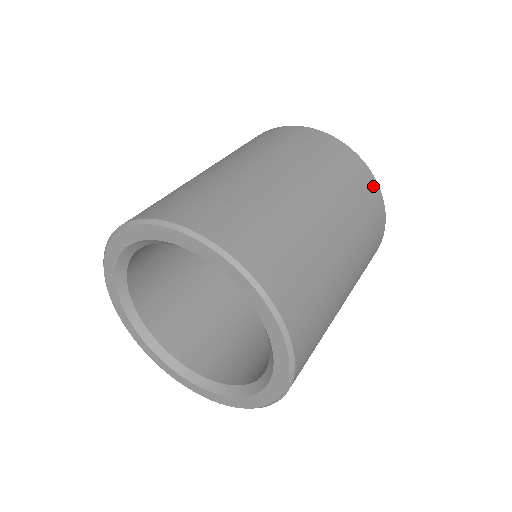
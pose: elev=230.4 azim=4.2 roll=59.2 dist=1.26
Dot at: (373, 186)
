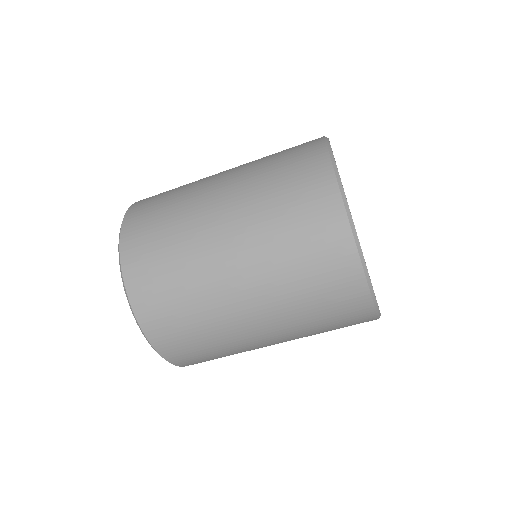
Dot at: (336, 225)
